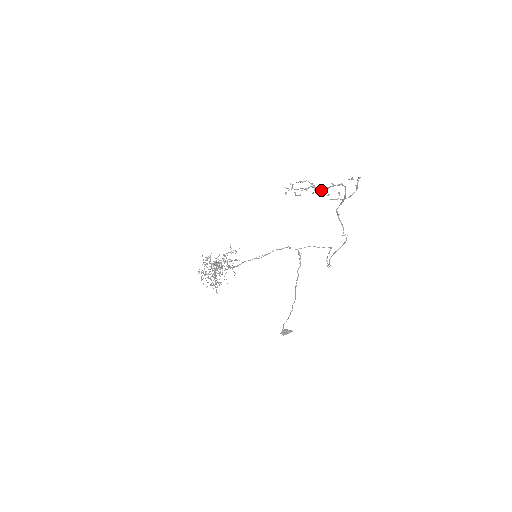
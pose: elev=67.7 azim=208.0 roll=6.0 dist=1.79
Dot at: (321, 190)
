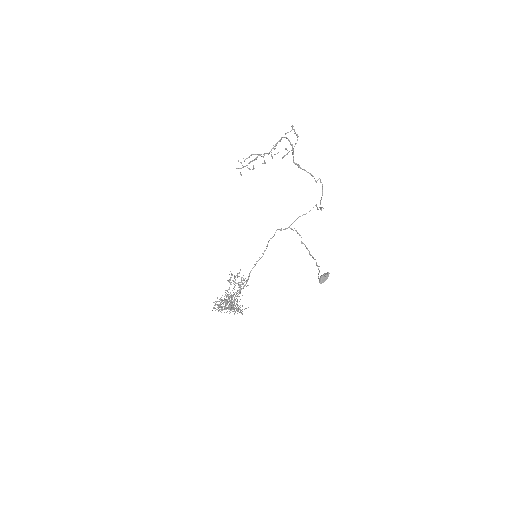
Dot at: (268, 154)
